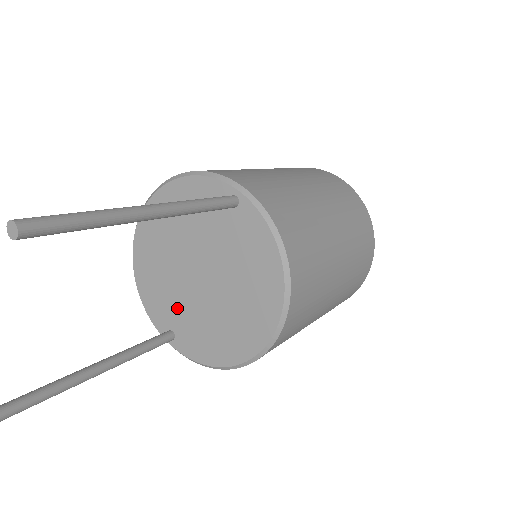
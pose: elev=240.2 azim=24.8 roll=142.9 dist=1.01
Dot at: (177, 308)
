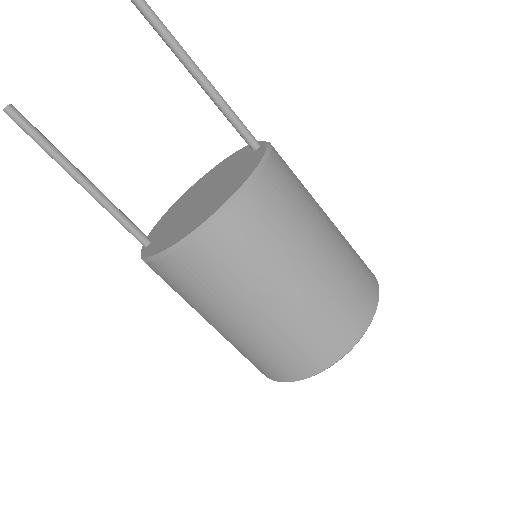
Dot at: (169, 224)
